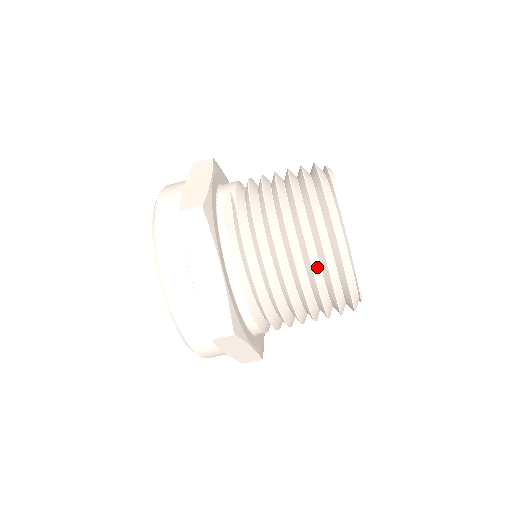
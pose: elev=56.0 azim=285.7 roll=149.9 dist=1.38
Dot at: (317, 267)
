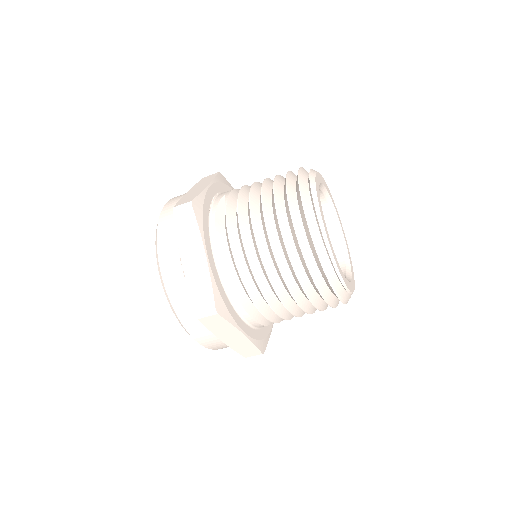
Dot at: (294, 253)
